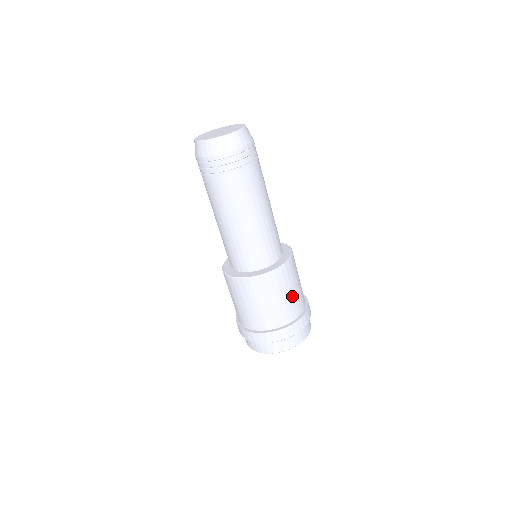
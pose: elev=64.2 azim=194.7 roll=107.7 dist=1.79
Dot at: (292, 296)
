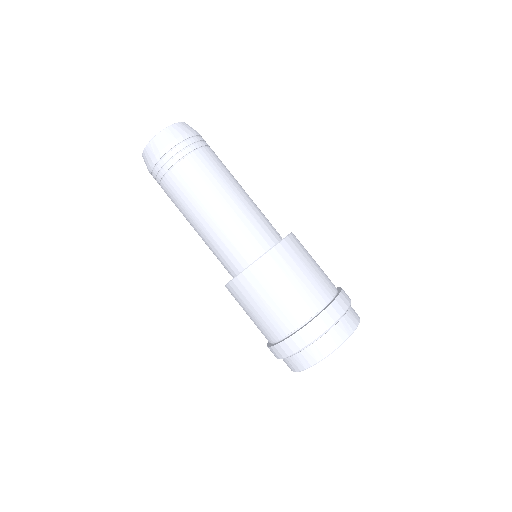
Dot at: (301, 285)
